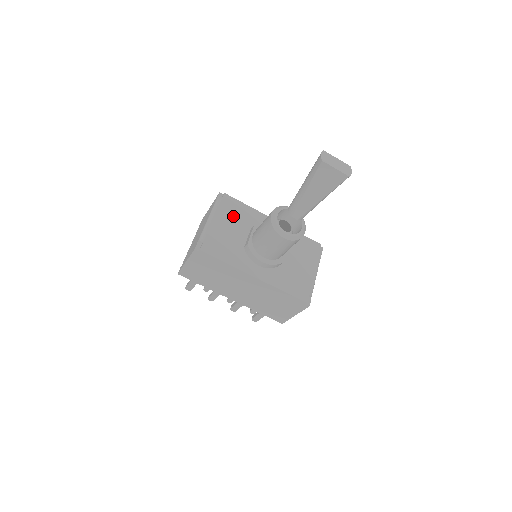
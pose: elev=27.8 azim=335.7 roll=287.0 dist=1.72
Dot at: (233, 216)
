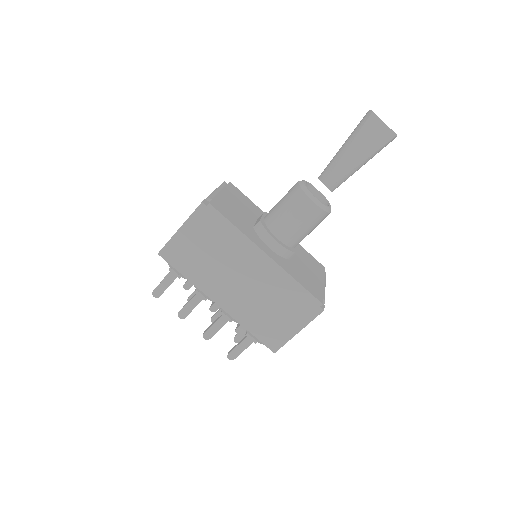
Dot at: (240, 200)
